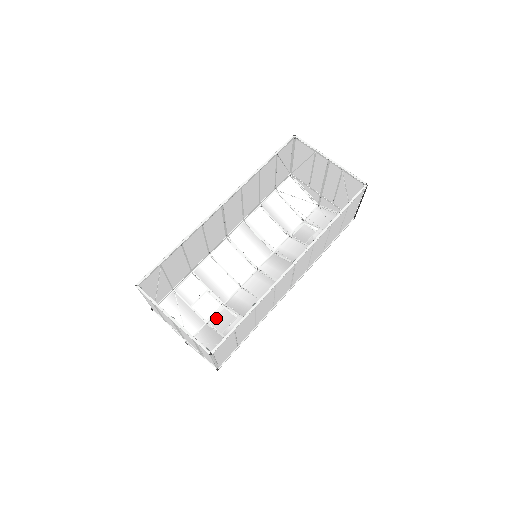
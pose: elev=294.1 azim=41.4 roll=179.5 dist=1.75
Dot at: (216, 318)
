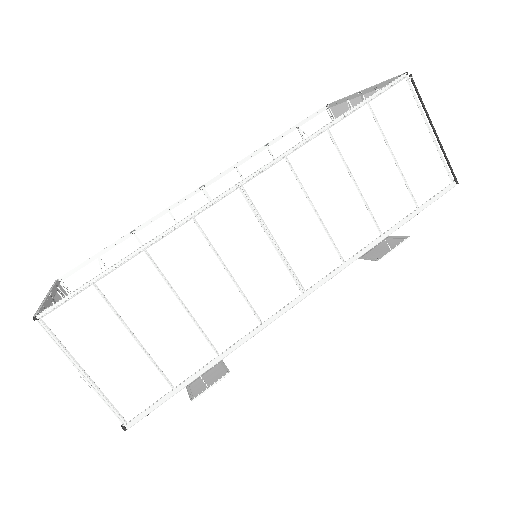
Dot at: occluded
